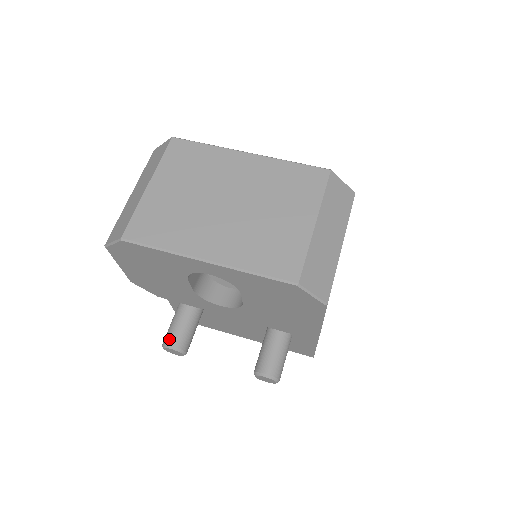
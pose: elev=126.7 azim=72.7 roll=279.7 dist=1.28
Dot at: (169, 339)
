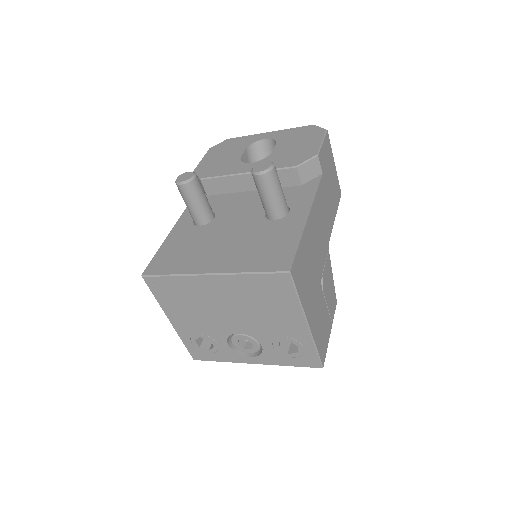
Dot at: occluded
